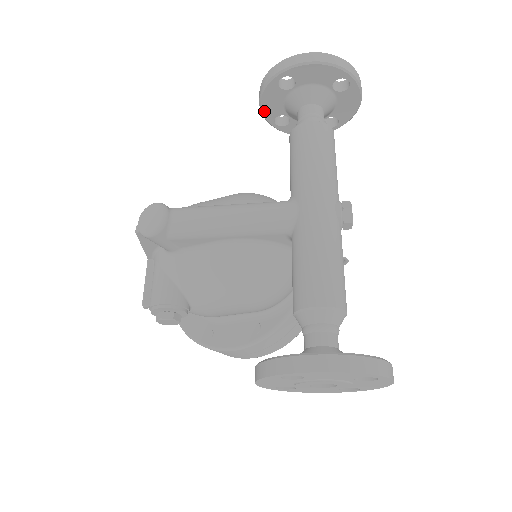
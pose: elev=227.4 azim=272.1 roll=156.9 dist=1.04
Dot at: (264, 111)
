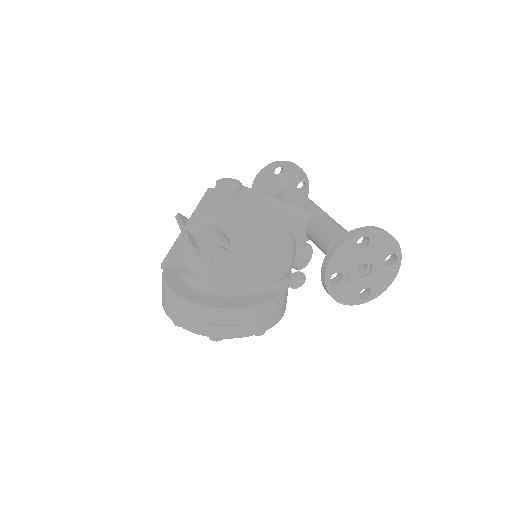
Dot at: (257, 186)
